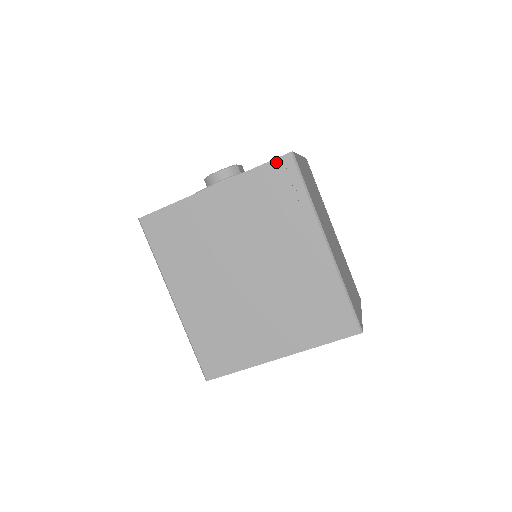
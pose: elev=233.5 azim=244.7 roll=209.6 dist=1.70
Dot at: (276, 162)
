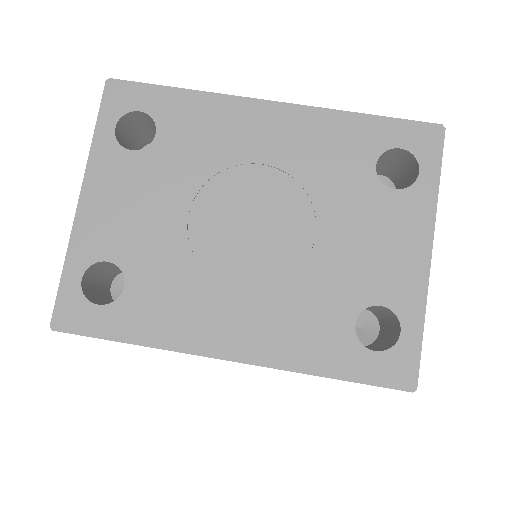
Dot at: occluded
